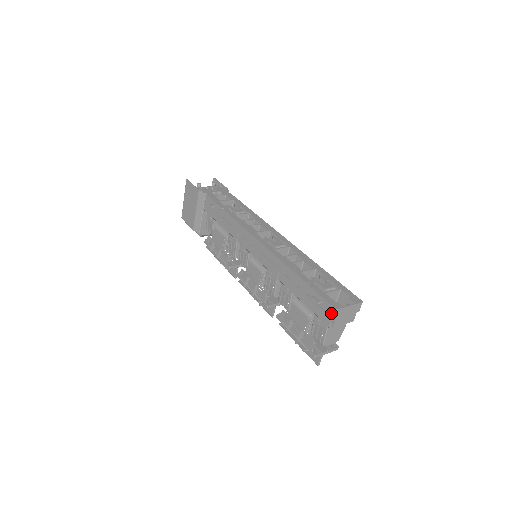
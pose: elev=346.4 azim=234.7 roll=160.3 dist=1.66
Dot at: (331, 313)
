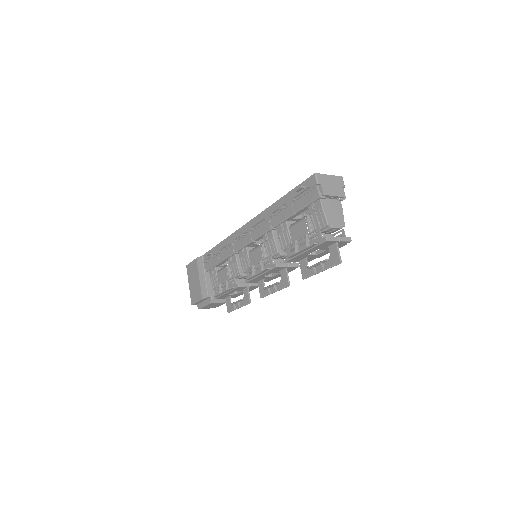
Dot at: (314, 181)
